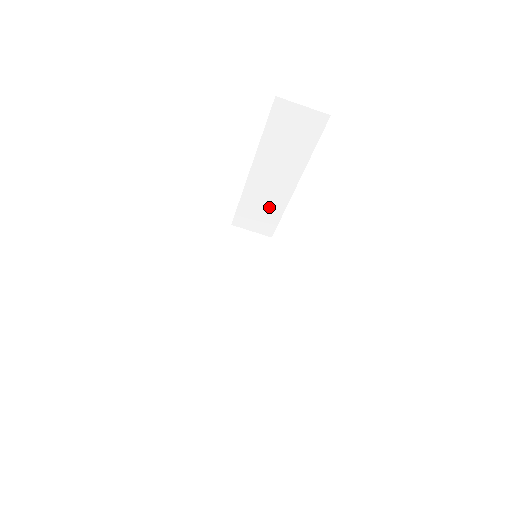
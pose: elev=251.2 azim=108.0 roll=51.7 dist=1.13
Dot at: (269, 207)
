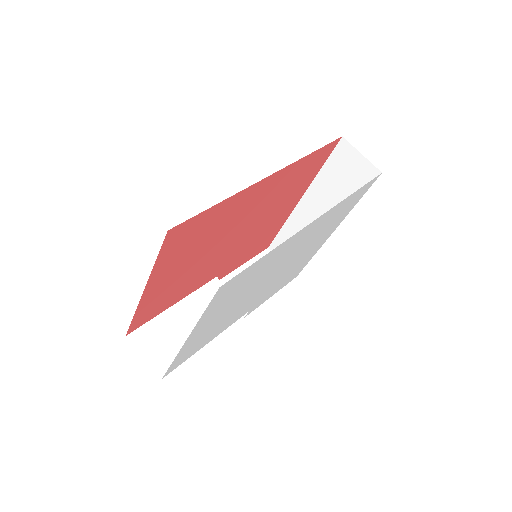
Dot at: occluded
